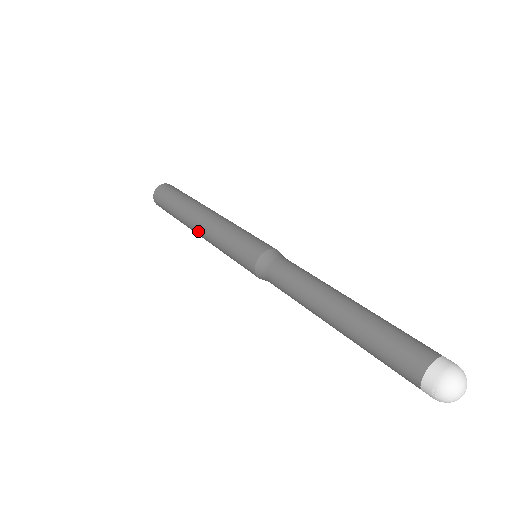
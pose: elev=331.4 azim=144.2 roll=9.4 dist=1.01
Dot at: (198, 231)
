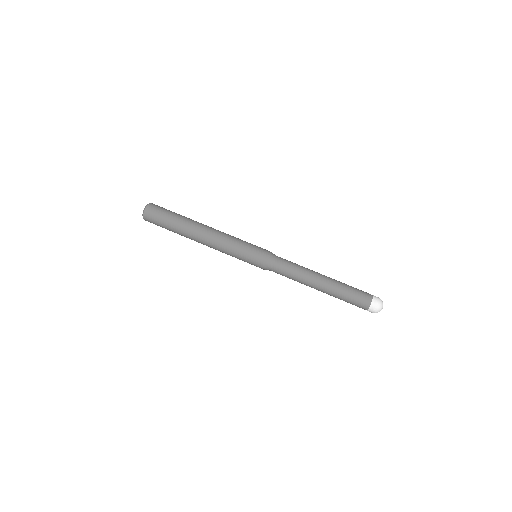
Dot at: (205, 240)
